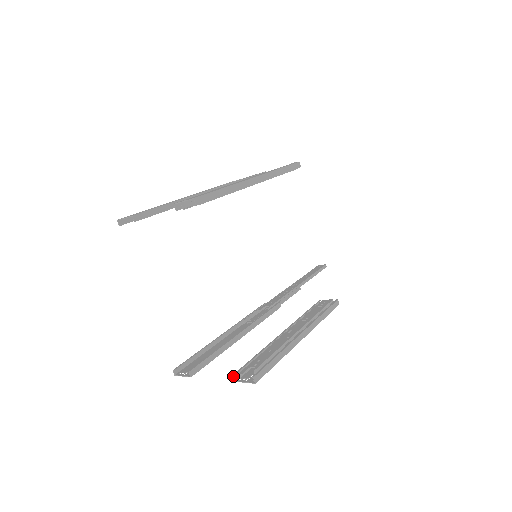
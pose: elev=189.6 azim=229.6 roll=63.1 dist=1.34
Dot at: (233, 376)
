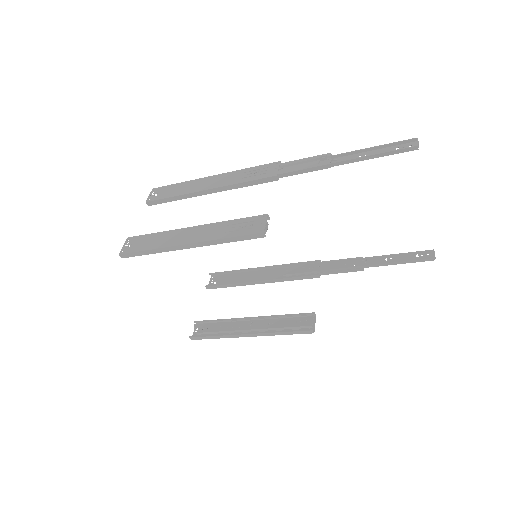
Dot at: (195, 322)
